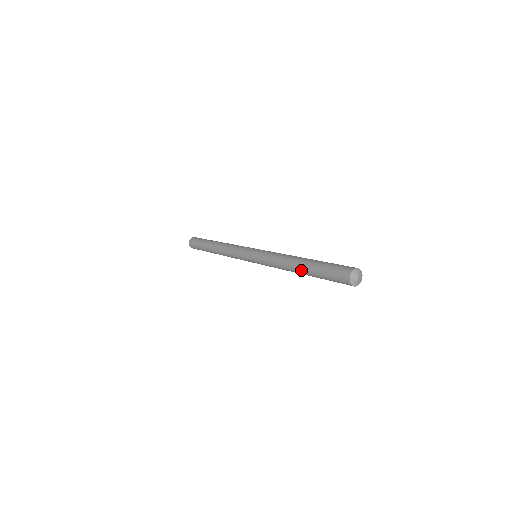
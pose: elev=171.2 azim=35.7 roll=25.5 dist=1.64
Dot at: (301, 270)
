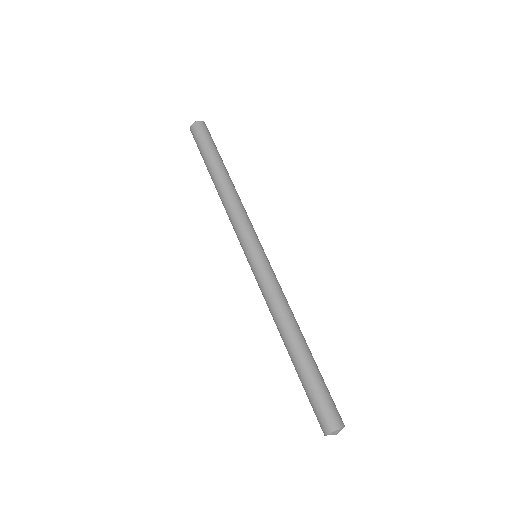
Dot at: occluded
